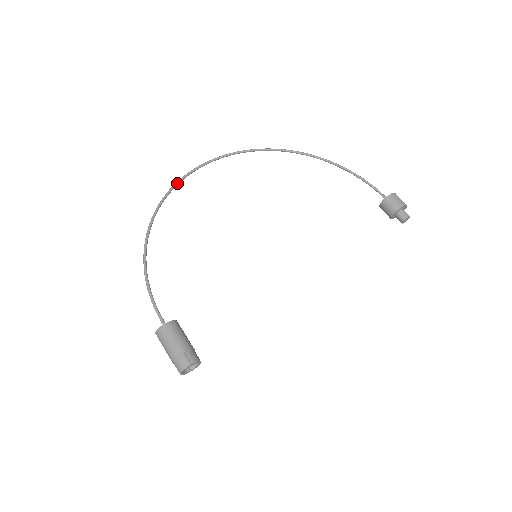
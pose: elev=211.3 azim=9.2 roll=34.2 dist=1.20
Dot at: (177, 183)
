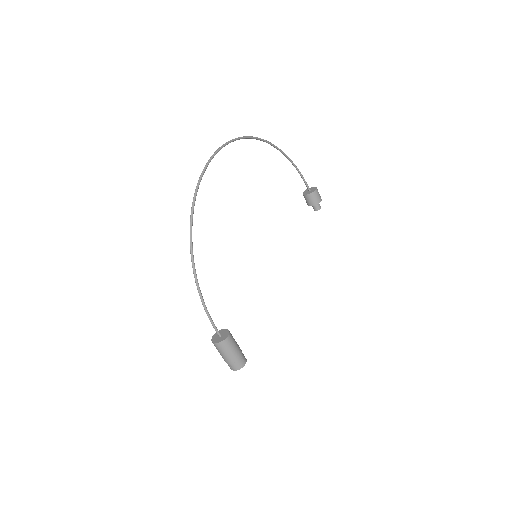
Dot at: occluded
